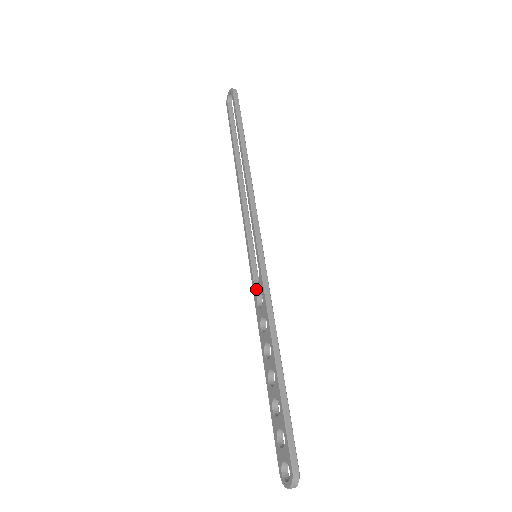
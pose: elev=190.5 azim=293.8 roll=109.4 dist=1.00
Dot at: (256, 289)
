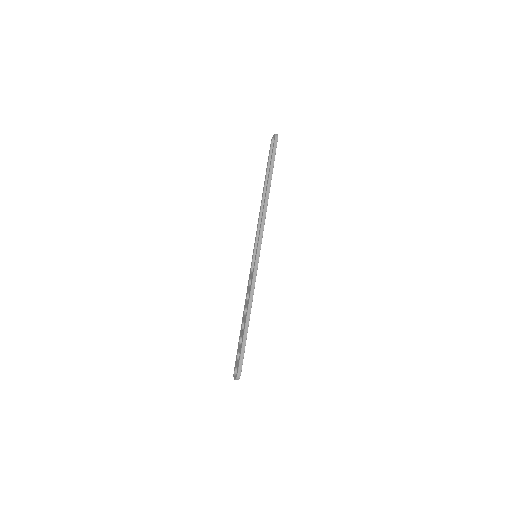
Dot at: (250, 275)
